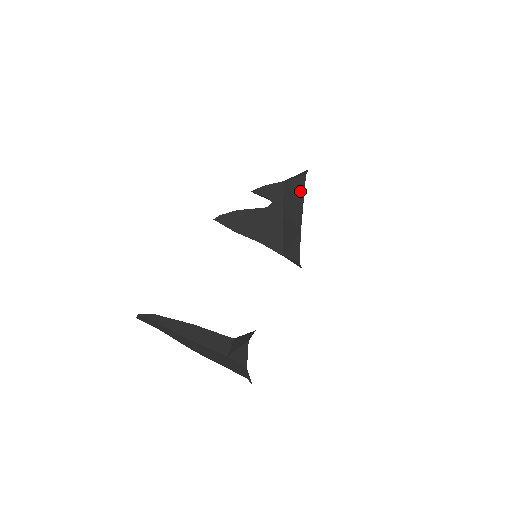
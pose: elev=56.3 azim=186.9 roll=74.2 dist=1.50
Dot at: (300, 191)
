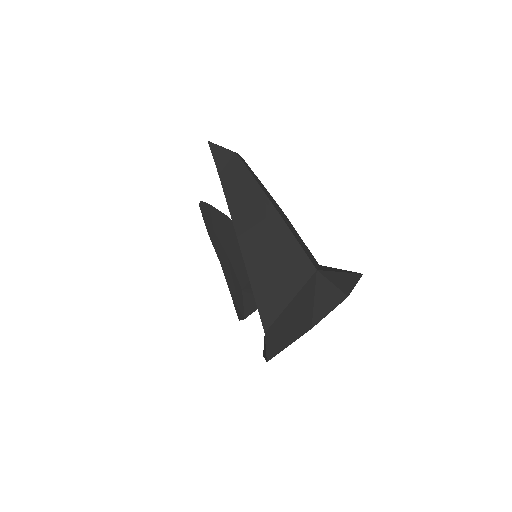
Dot at: occluded
